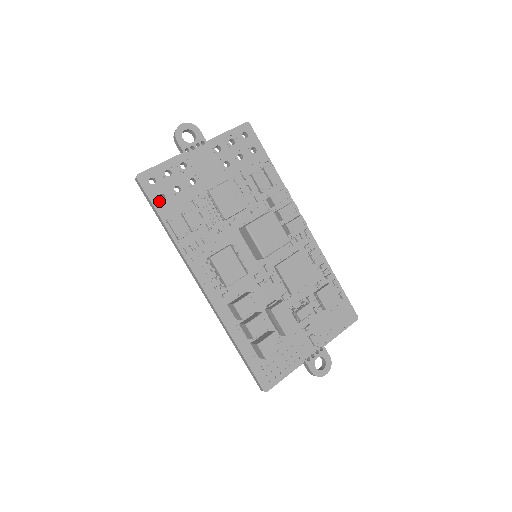
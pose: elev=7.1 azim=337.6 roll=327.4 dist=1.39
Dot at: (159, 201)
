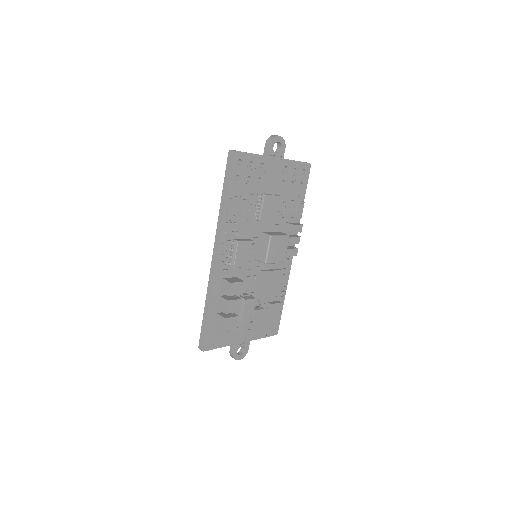
Dot at: (234, 179)
